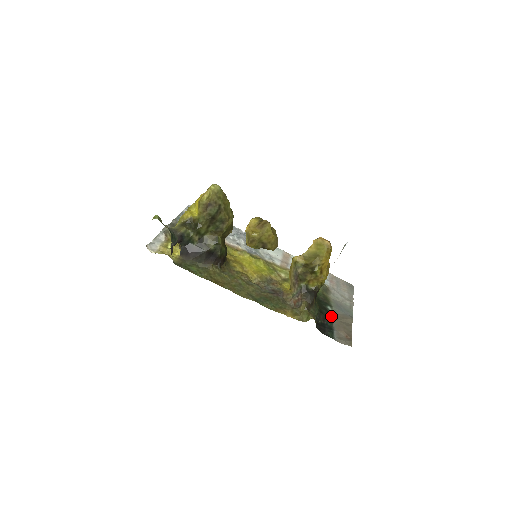
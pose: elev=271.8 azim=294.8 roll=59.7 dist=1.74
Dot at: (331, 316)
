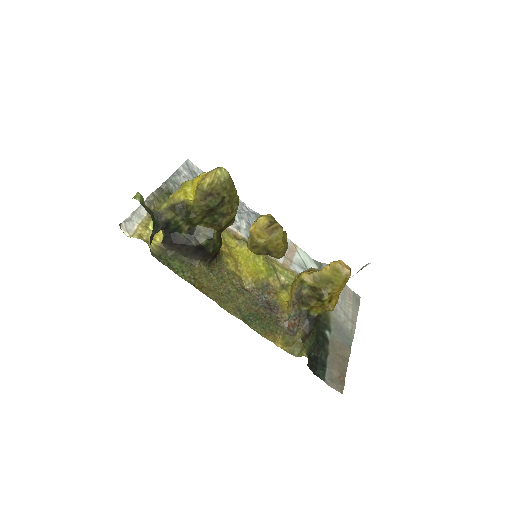
Dot at: (327, 345)
